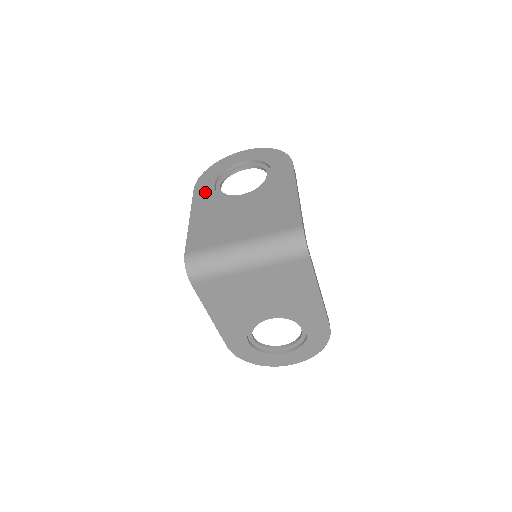
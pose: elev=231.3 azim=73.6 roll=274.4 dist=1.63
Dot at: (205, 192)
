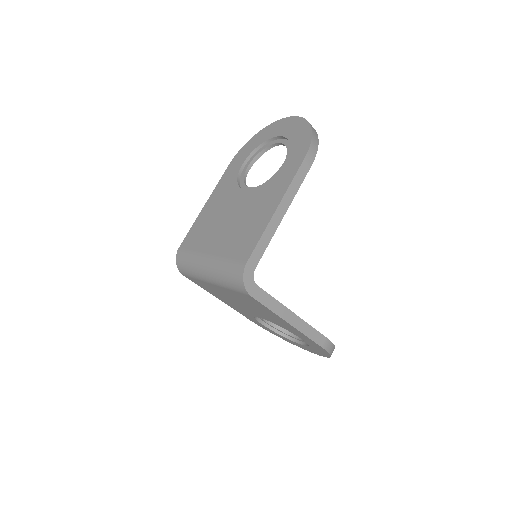
Dot at: (232, 172)
